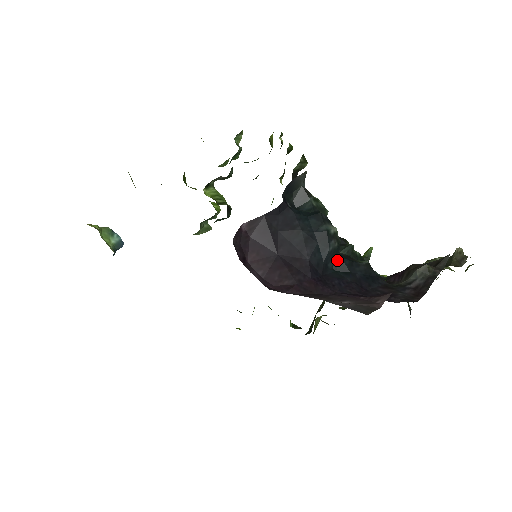
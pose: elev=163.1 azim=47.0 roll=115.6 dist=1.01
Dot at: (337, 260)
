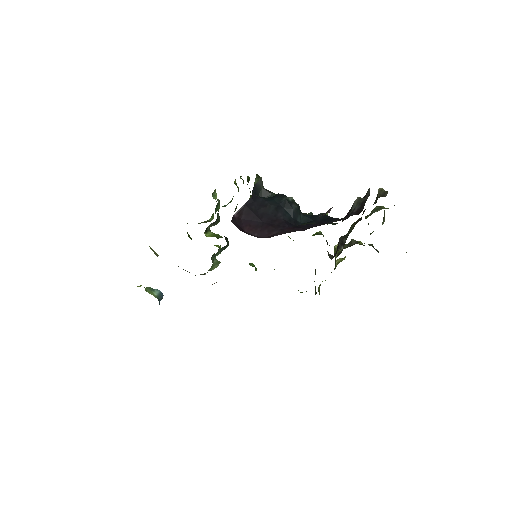
Dot at: (302, 217)
